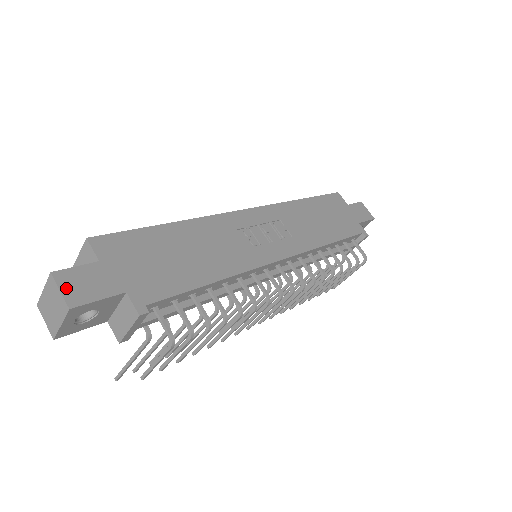
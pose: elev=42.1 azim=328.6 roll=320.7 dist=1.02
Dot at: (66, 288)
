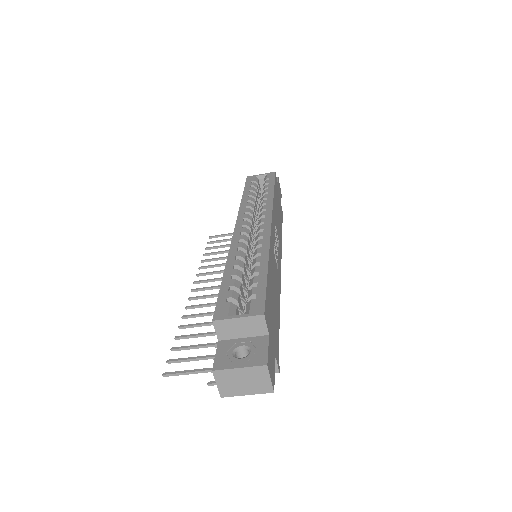
Dot at: (271, 374)
